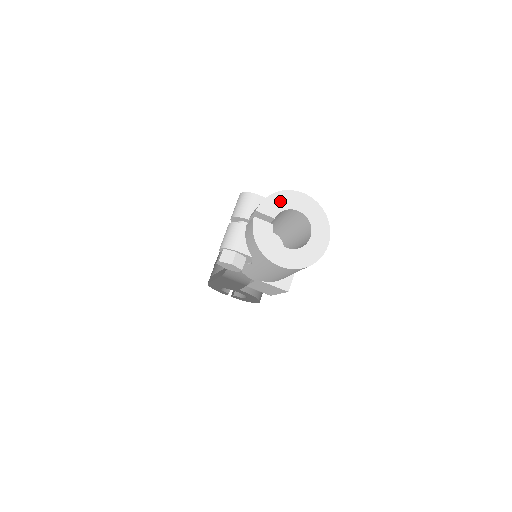
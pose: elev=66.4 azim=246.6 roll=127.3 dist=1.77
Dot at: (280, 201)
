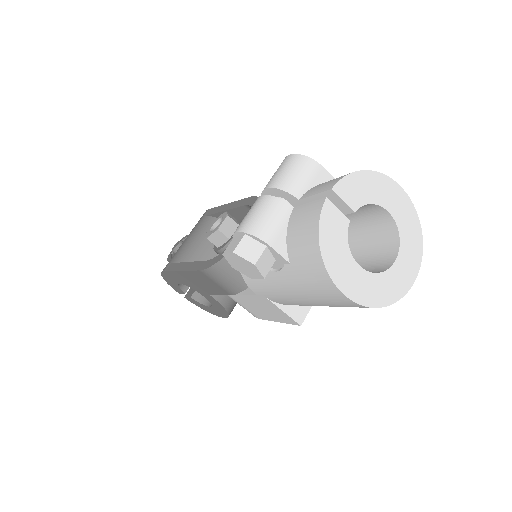
Dot at: (368, 187)
